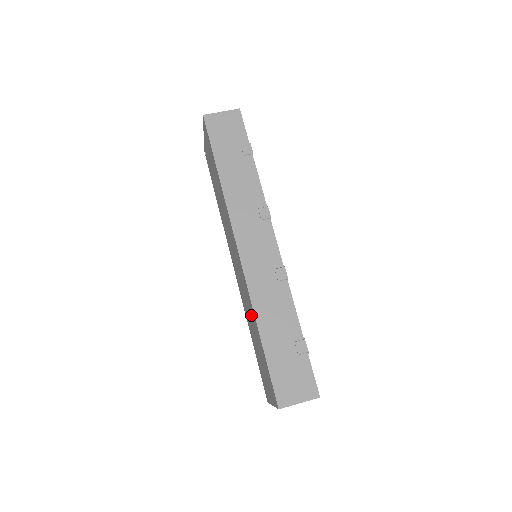
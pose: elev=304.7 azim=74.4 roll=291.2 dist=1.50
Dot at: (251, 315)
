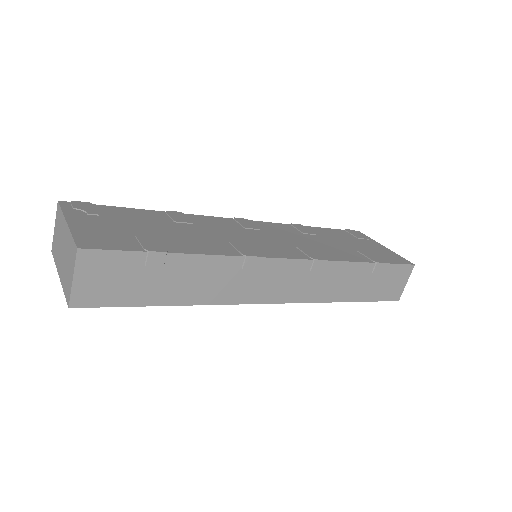
Dot at: occluded
